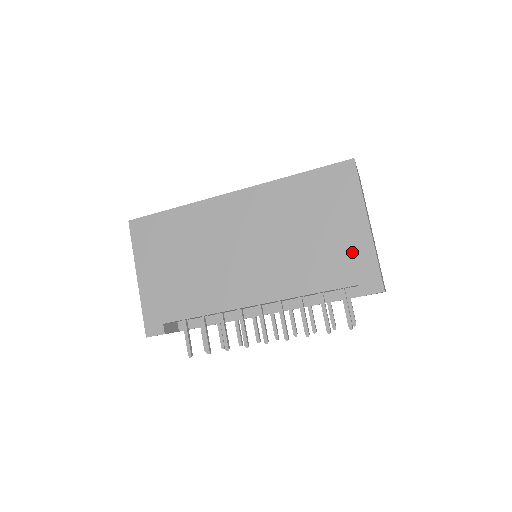
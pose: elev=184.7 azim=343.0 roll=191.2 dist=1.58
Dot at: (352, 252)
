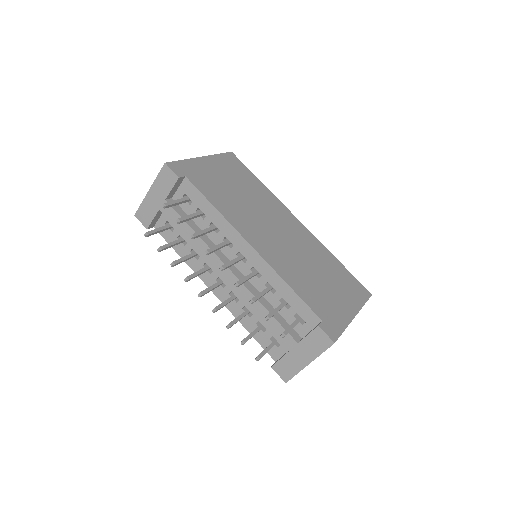
Dot at: (335, 310)
